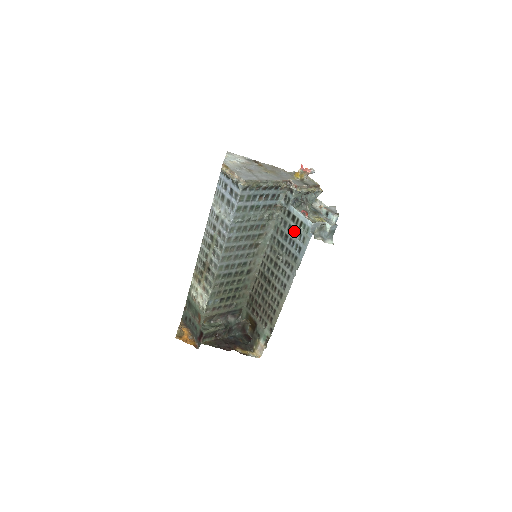
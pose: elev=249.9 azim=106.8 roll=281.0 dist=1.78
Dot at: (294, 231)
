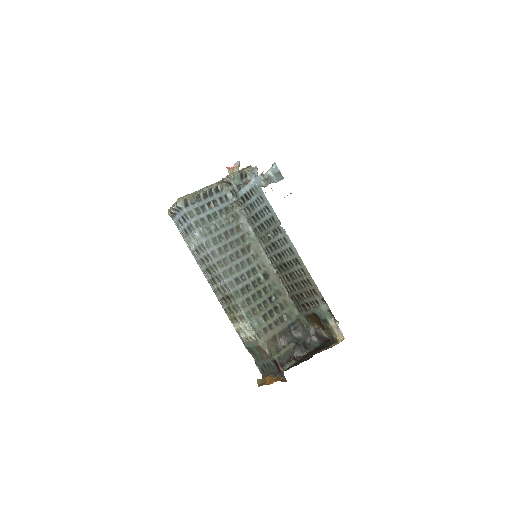
Dot at: (254, 204)
